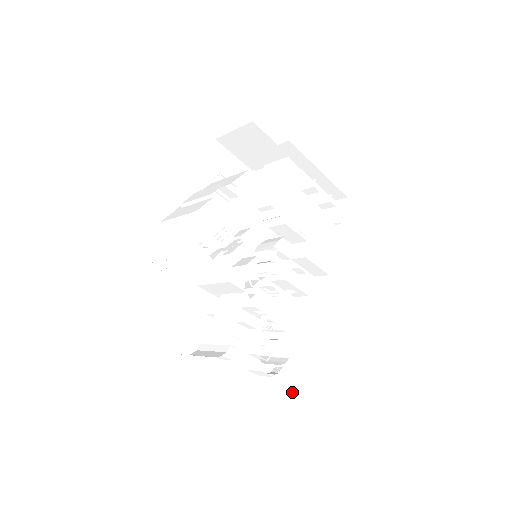
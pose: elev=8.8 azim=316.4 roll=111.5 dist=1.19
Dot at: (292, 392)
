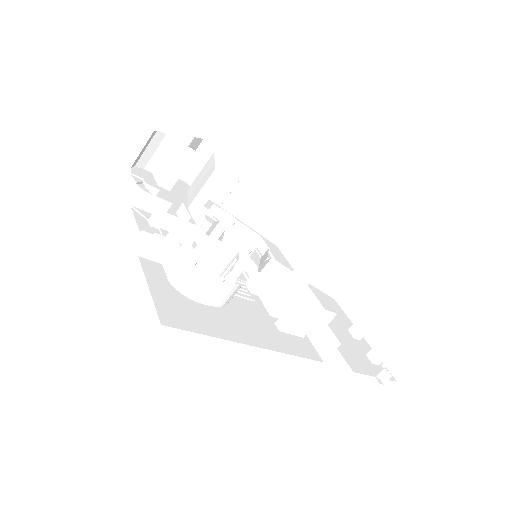
Dot at: occluded
